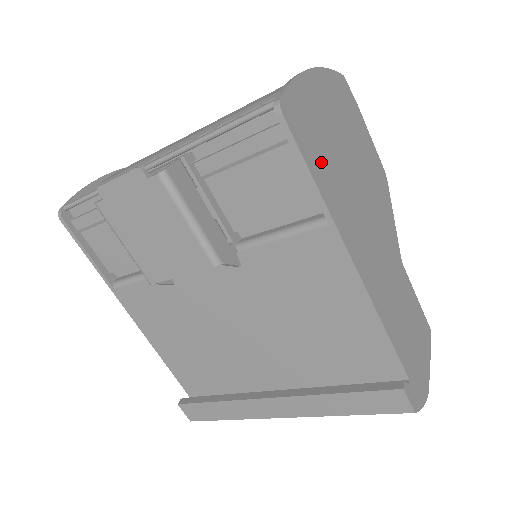
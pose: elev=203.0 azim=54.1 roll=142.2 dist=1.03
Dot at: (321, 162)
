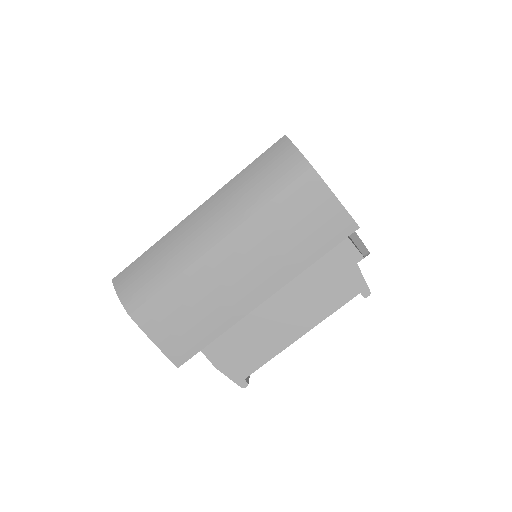
Dot at: occluded
